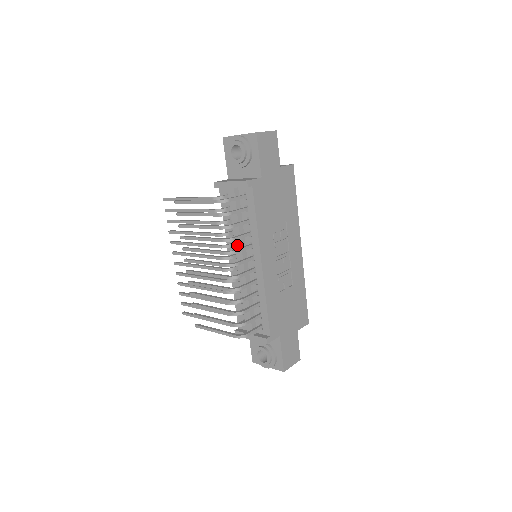
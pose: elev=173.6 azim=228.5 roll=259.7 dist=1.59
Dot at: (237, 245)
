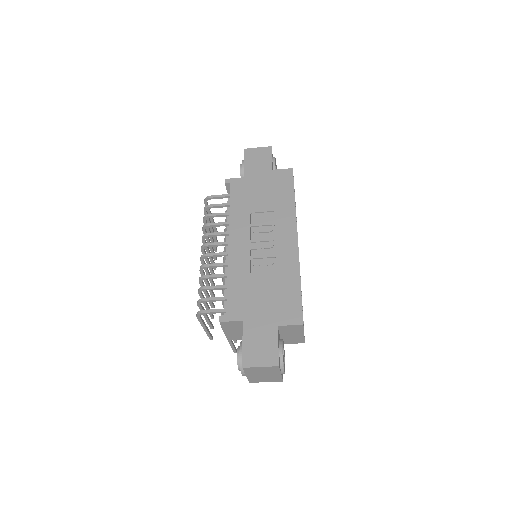
Dot at: occluded
